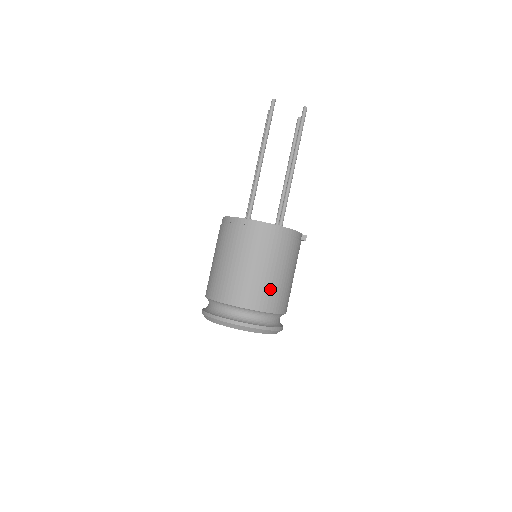
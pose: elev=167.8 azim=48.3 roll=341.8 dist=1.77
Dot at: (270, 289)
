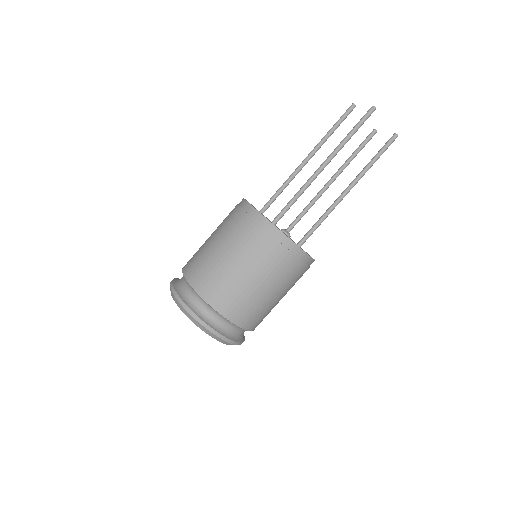
Dot at: (261, 309)
